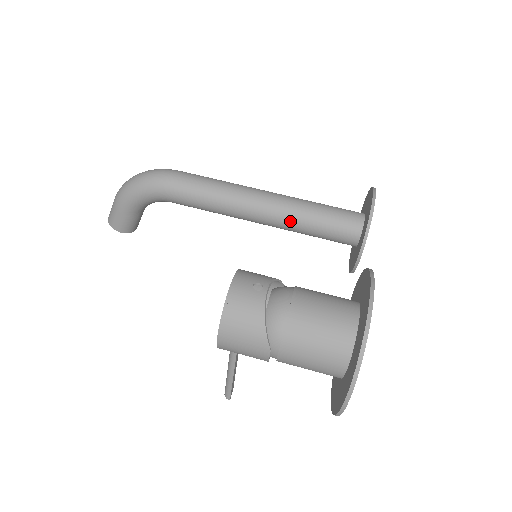
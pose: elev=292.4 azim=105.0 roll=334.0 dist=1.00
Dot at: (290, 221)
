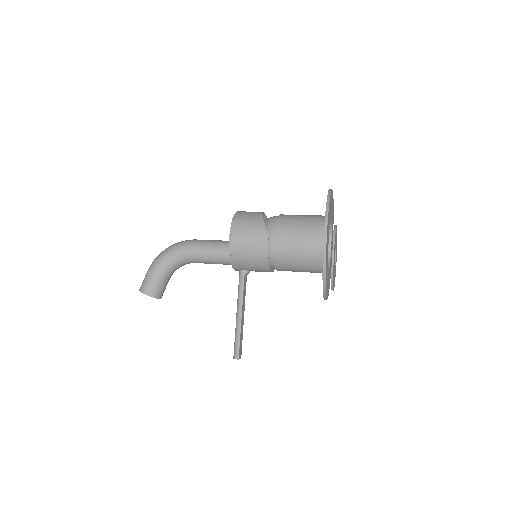
Dot at: occluded
